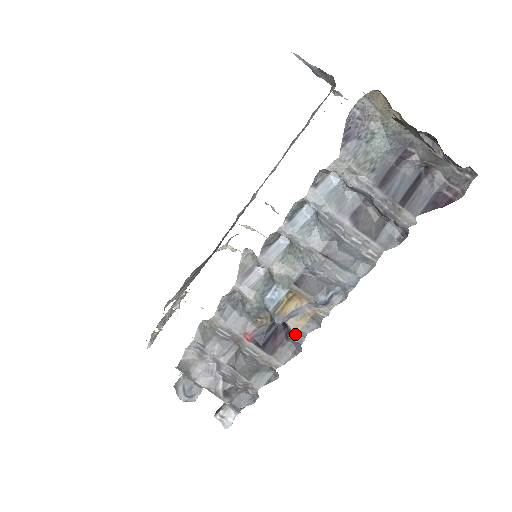
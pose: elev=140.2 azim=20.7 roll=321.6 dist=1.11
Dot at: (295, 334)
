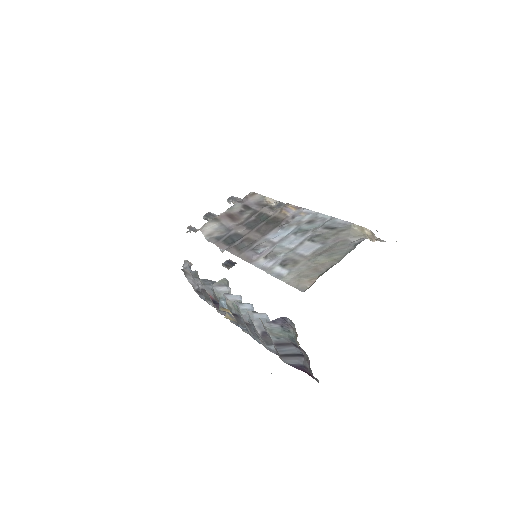
Dot at: (226, 318)
